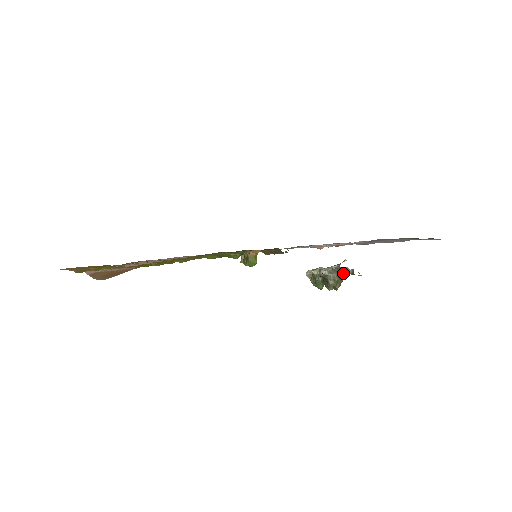
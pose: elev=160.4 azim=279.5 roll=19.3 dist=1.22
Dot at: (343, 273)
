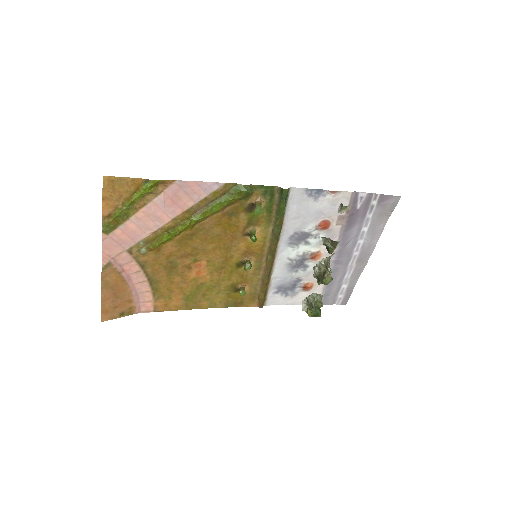
Dot at: (334, 241)
